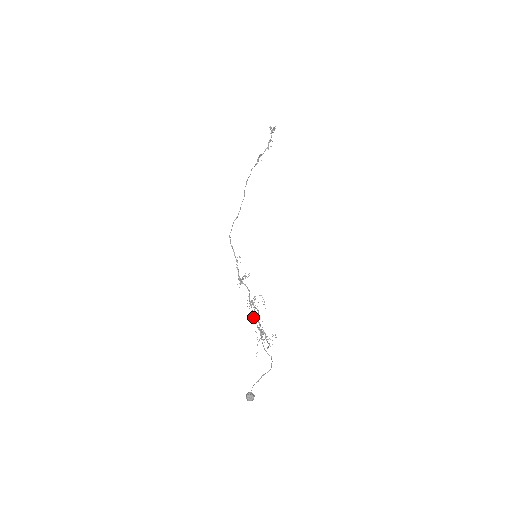
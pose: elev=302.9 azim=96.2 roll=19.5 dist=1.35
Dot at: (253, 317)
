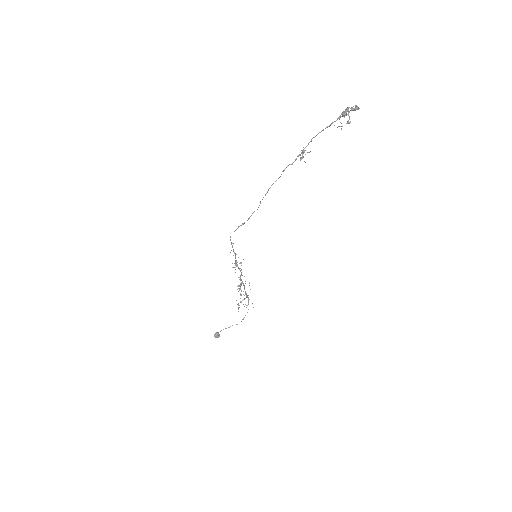
Dot at: occluded
